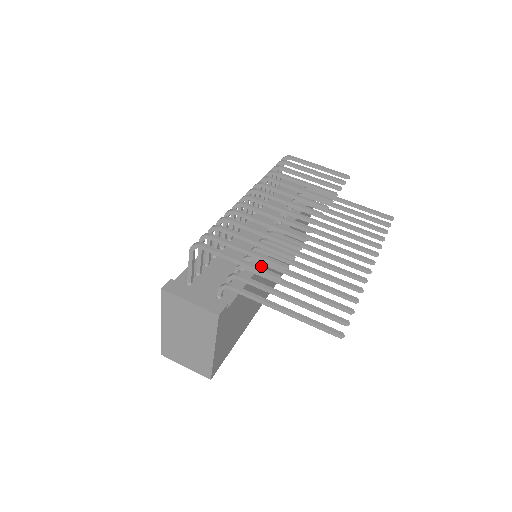
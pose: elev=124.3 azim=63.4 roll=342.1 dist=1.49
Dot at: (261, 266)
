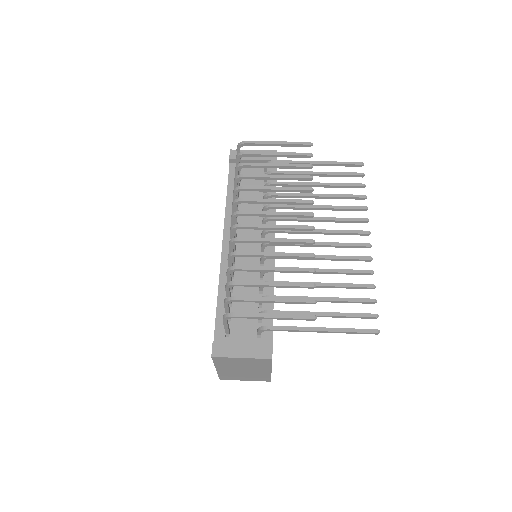
Dot at: occluded
